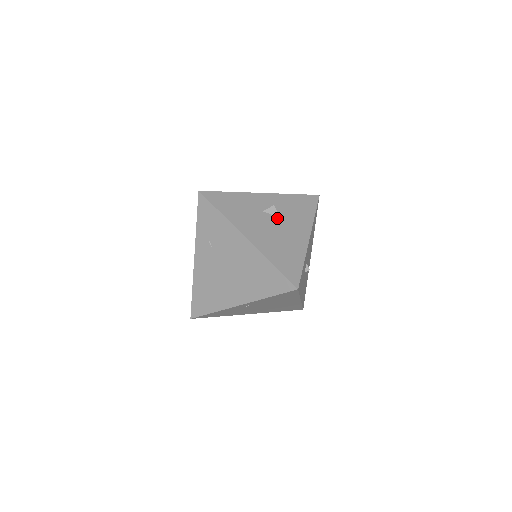
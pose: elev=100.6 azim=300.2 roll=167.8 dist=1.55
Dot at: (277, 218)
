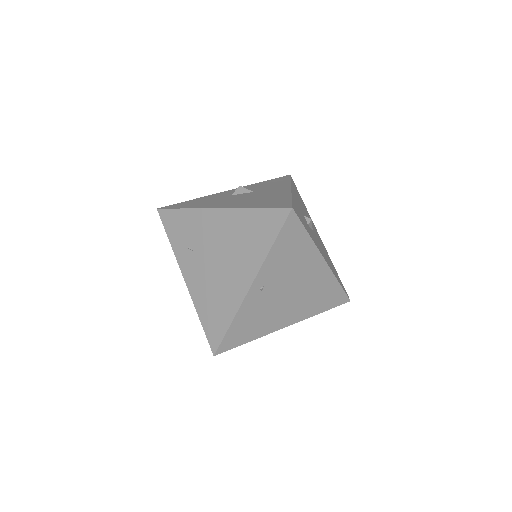
Dot at: (249, 193)
